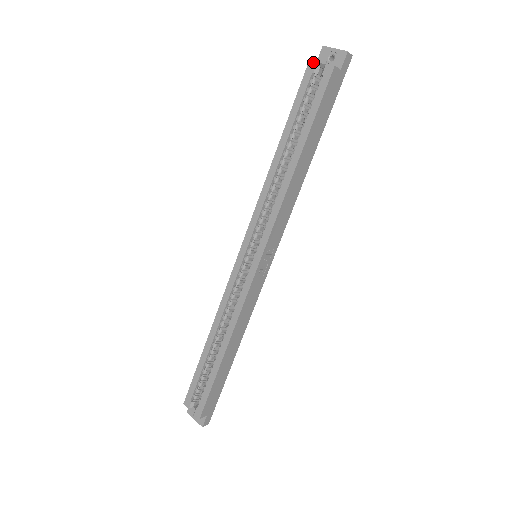
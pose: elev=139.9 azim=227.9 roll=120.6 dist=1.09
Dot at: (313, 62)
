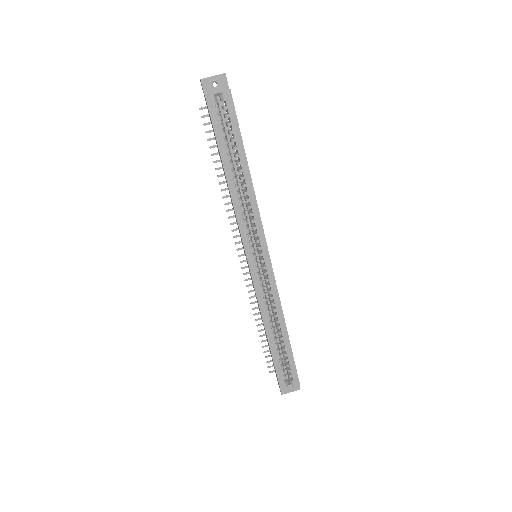
Dot at: (210, 96)
